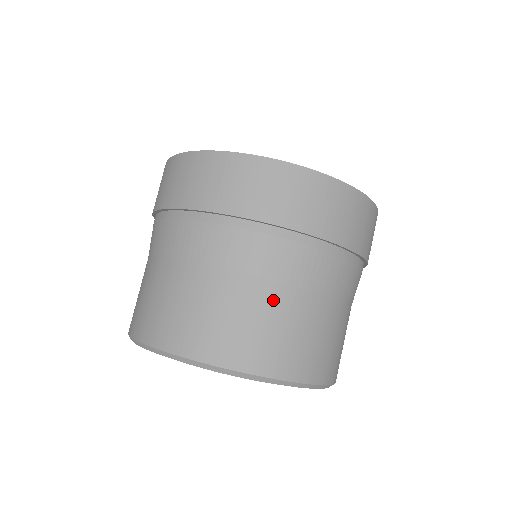
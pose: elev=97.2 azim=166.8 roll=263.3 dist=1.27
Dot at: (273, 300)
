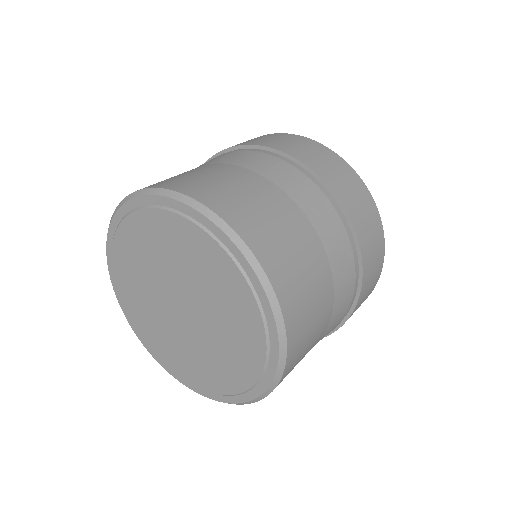
Dot at: (223, 169)
